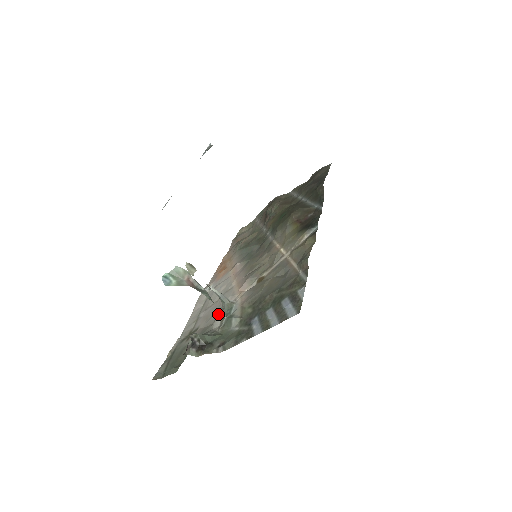
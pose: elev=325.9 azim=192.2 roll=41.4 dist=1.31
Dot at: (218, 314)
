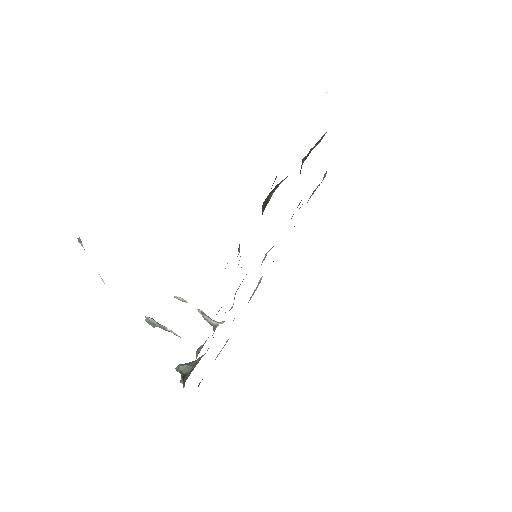
Dot at: occluded
